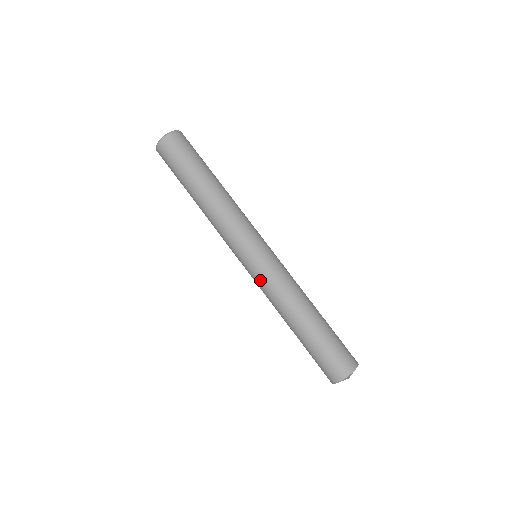
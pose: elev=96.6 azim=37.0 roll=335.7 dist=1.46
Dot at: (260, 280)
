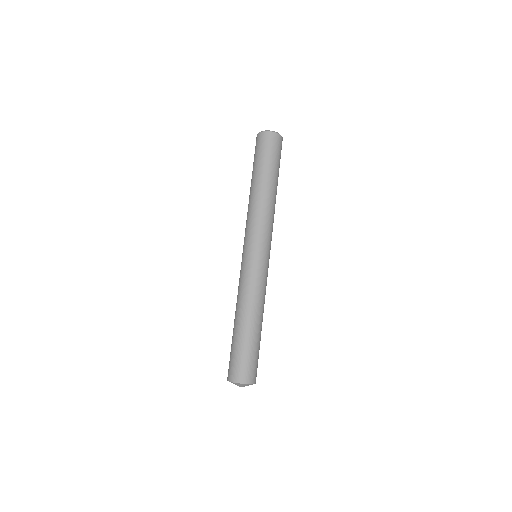
Dot at: (240, 273)
